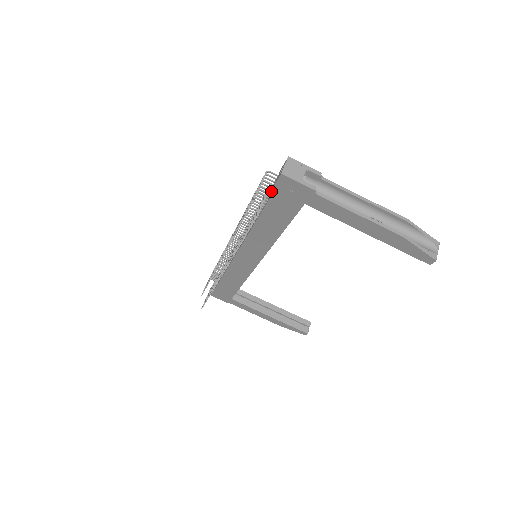
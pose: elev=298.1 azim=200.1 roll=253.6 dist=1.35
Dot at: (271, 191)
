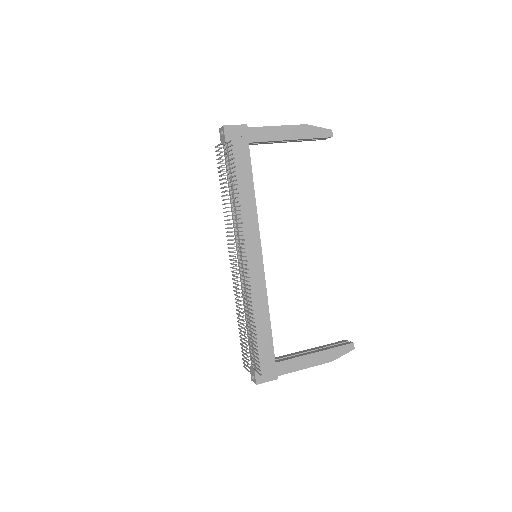
Dot at: occluded
